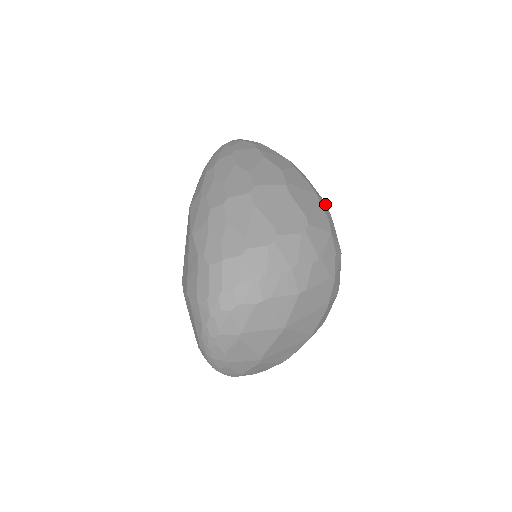
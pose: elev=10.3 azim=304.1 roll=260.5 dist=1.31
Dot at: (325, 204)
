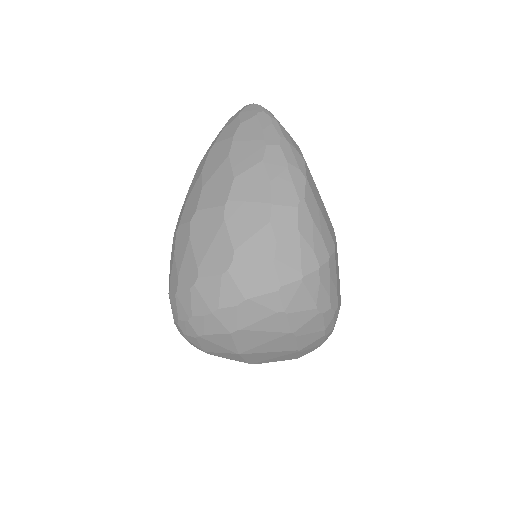
Dot at: (293, 209)
